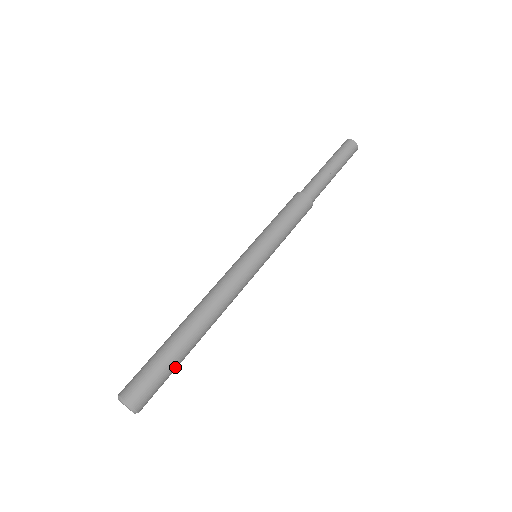
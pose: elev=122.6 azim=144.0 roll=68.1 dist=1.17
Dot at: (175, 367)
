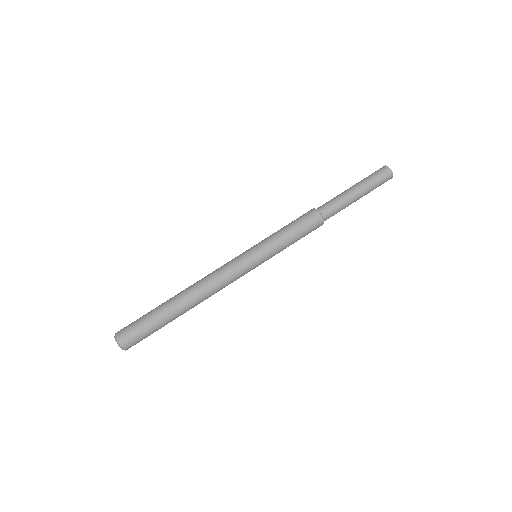
Dot at: (157, 322)
